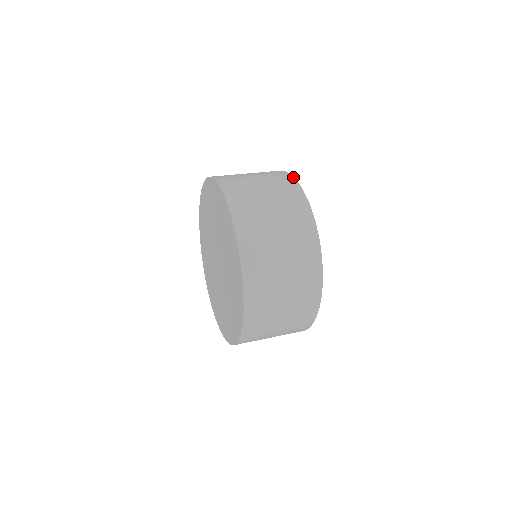
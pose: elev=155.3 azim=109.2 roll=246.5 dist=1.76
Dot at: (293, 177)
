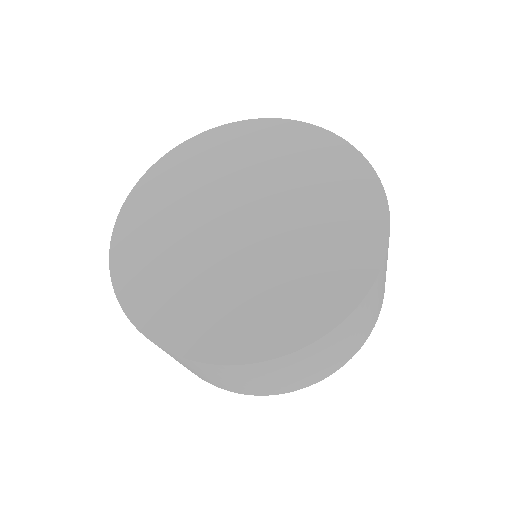
Dot at: occluded
